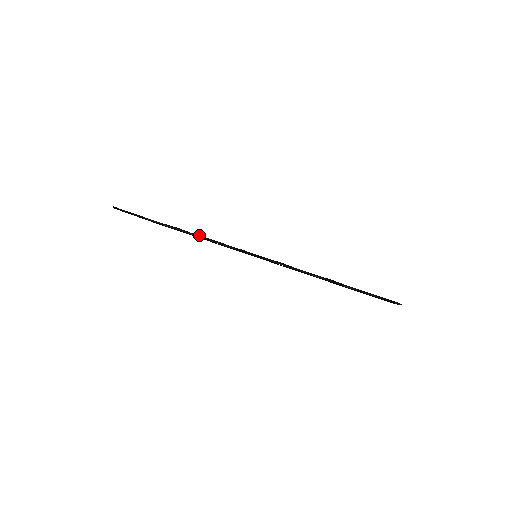
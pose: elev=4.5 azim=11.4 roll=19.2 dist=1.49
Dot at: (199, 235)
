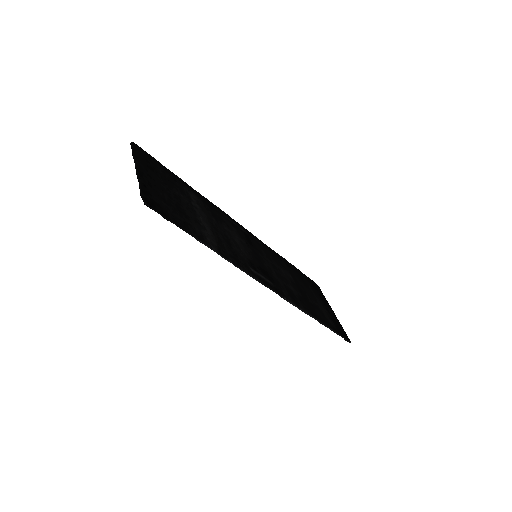
Dot at: (235, 262)
